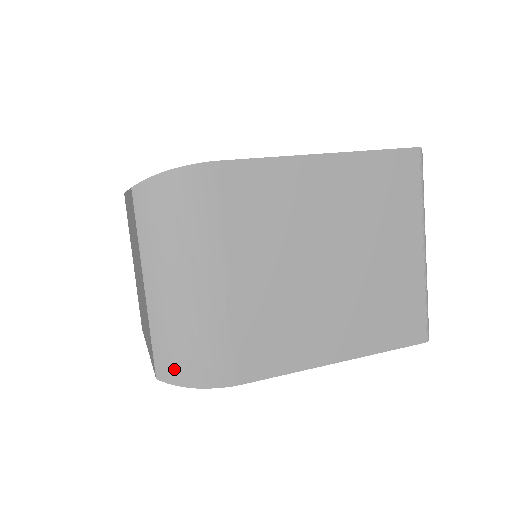
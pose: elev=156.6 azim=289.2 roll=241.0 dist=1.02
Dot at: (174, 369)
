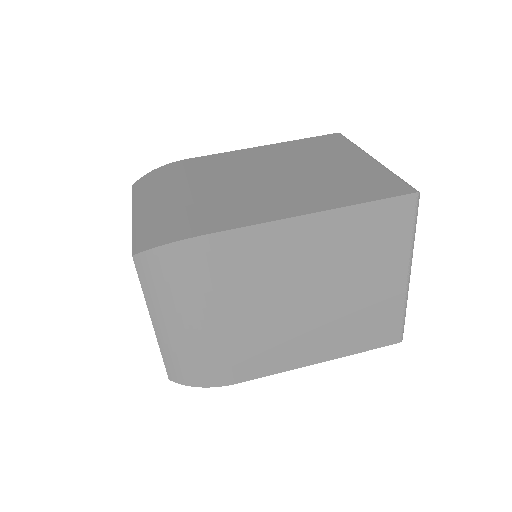
Dot at: (182, 376)
